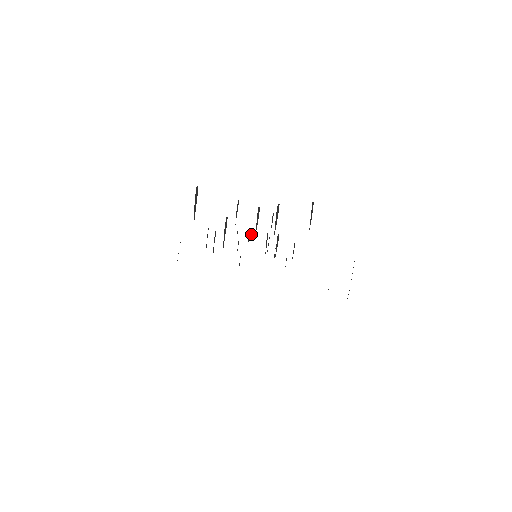
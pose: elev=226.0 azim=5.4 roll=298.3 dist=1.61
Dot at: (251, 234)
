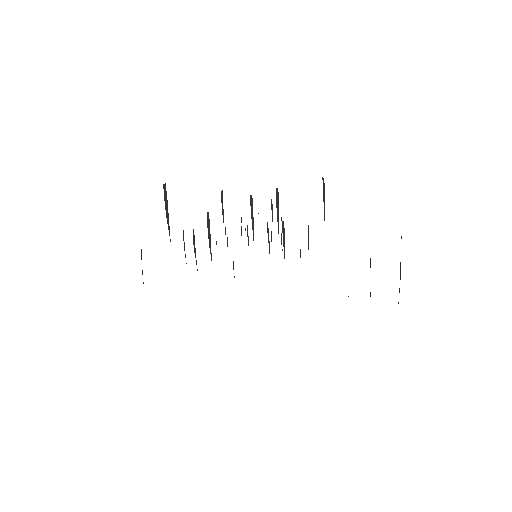
Dot at: occluded
